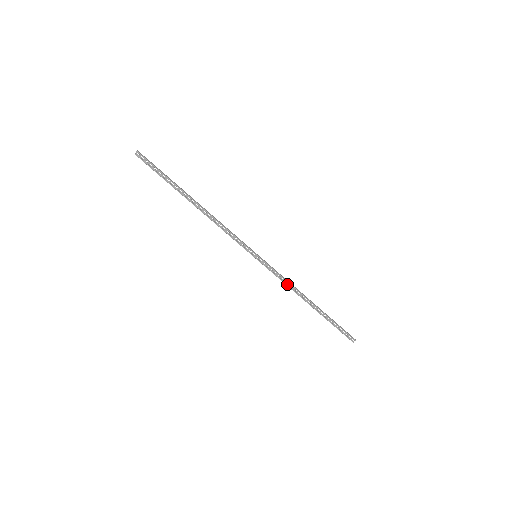
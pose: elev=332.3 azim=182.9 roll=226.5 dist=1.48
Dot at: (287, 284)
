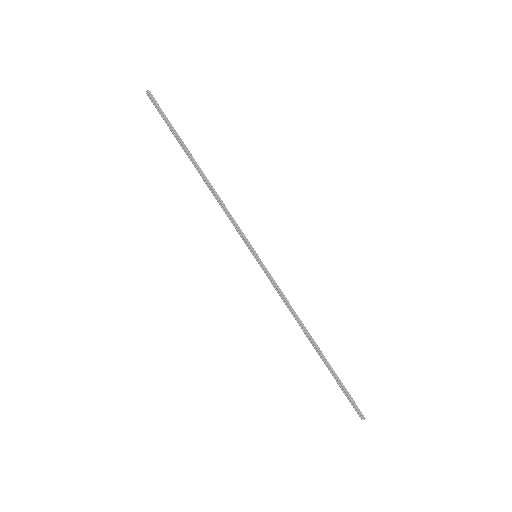
Dot at: (289, 305)
